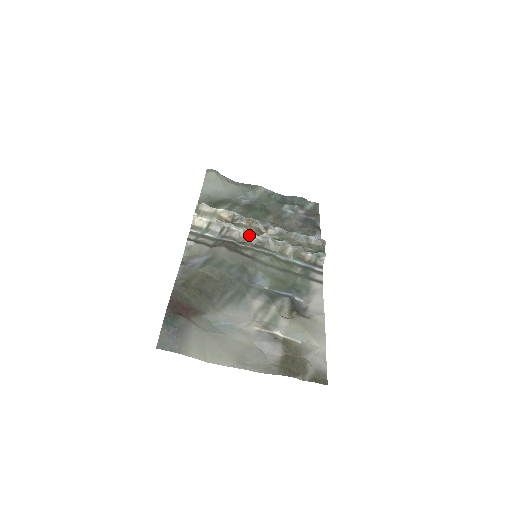
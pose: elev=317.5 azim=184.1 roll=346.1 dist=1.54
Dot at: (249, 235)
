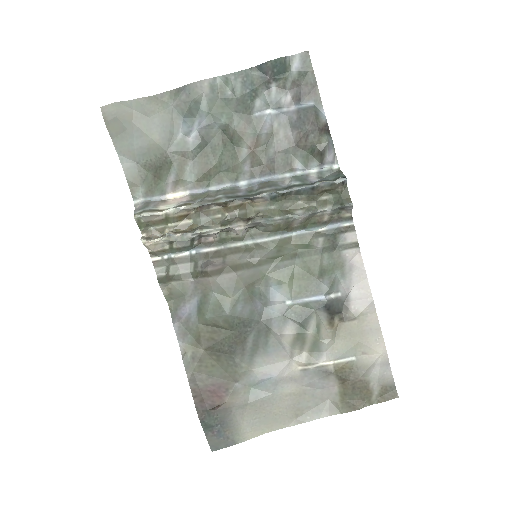
Dot at: (232, 229)
